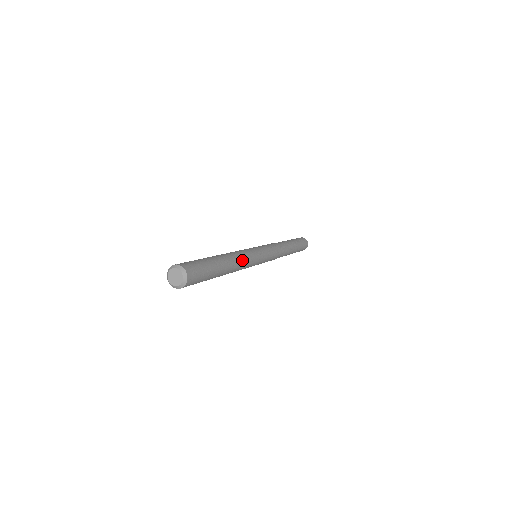
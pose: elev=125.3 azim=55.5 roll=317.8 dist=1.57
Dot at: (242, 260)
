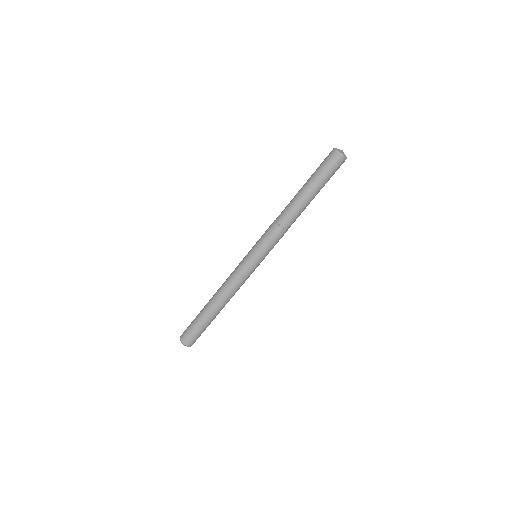
Dot at: (234, 293)
